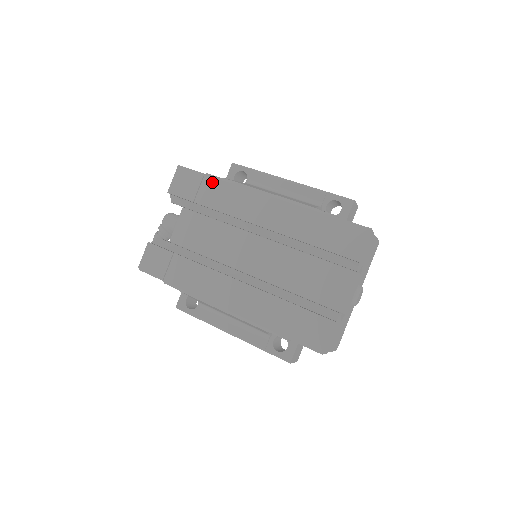
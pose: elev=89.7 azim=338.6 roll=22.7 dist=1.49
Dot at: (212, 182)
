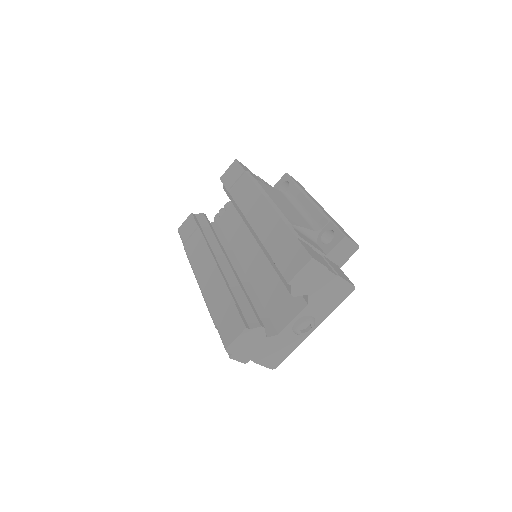
Dot at: (246, 179)
